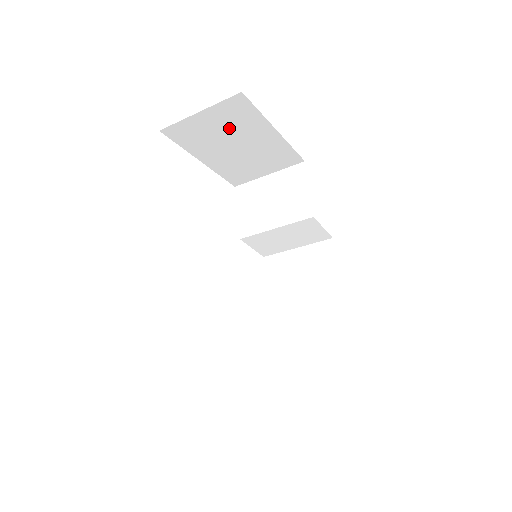
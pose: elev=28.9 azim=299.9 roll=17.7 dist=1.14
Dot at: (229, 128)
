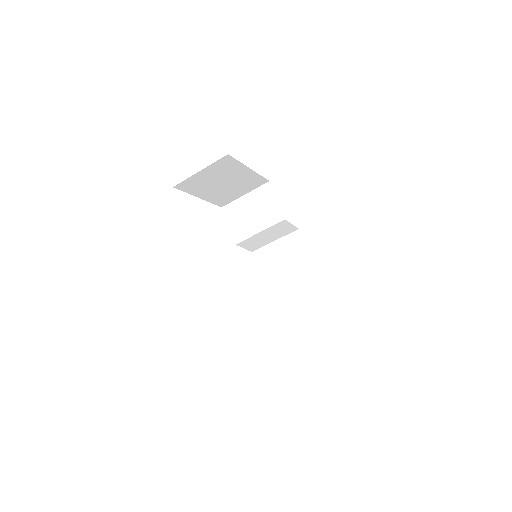
Dot at: (219, 175)
